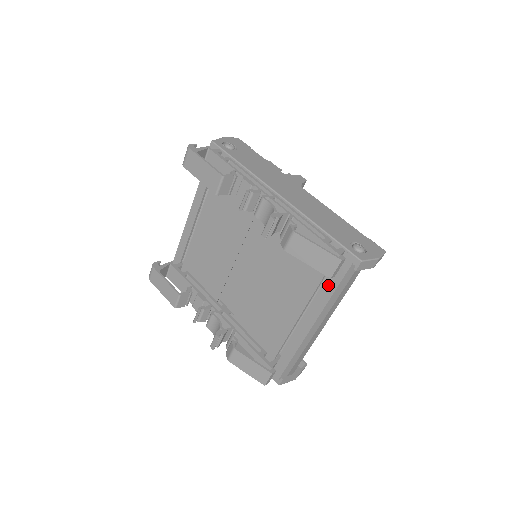
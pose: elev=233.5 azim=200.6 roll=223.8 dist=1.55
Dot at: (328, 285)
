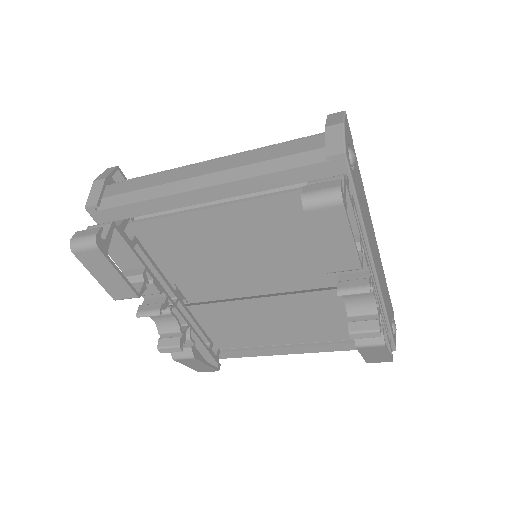
Dot at: (345, 345)
